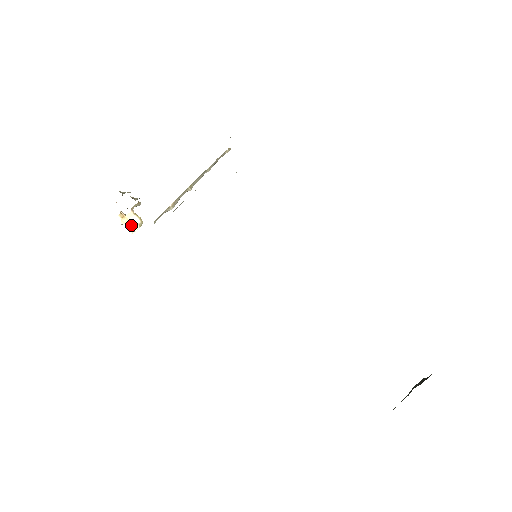
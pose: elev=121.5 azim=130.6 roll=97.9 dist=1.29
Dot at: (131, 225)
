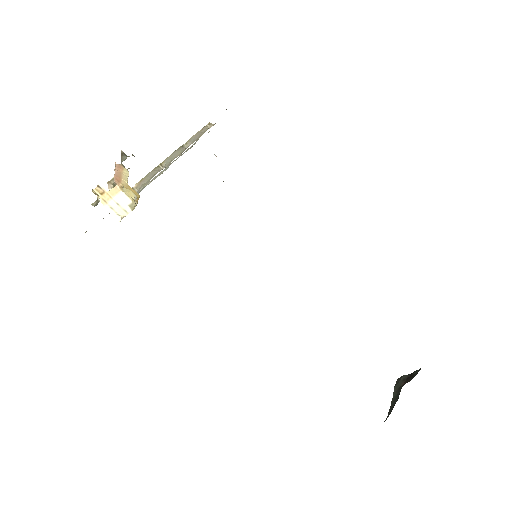
Dot at: (117, 206)
